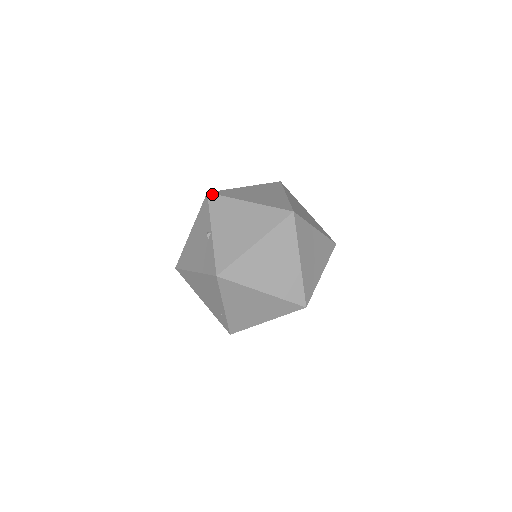
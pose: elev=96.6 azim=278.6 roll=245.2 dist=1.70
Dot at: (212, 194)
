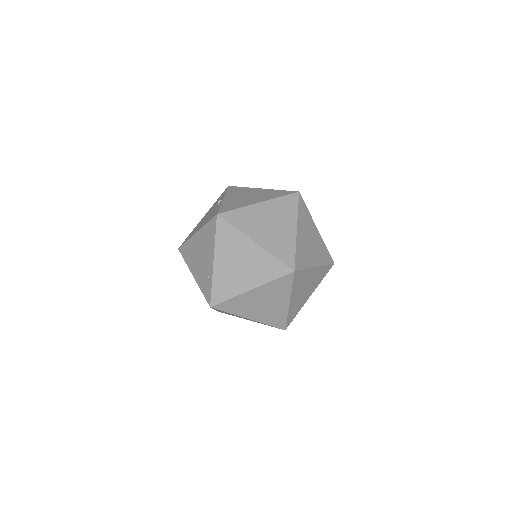
Dot at: (232, 186)
